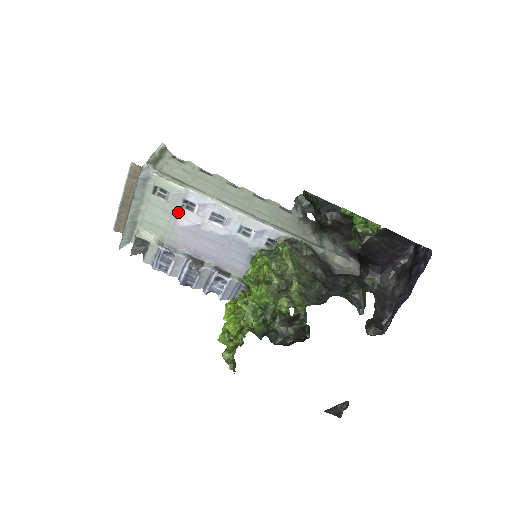
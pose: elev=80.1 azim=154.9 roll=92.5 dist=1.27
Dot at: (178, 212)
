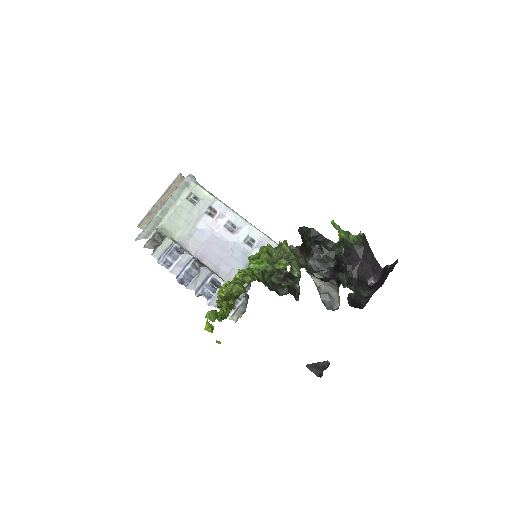
Dot at: (201, 216)
